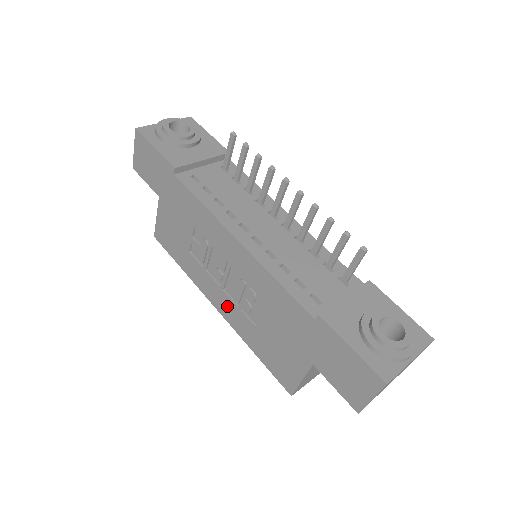
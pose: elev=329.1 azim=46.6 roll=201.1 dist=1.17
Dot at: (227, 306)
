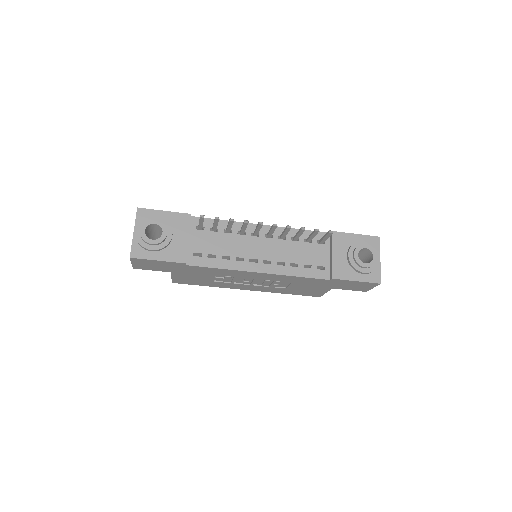
Dot at: (258, 288)
